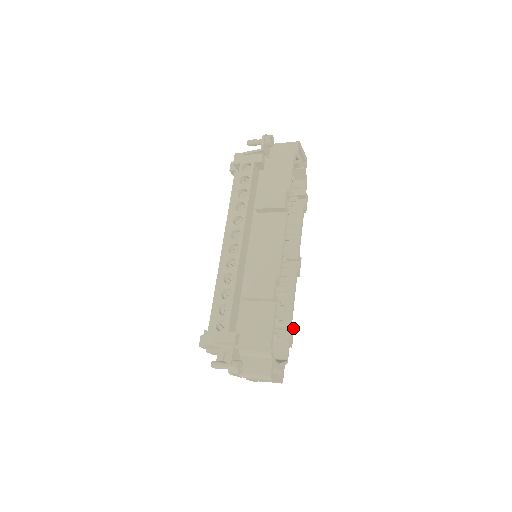
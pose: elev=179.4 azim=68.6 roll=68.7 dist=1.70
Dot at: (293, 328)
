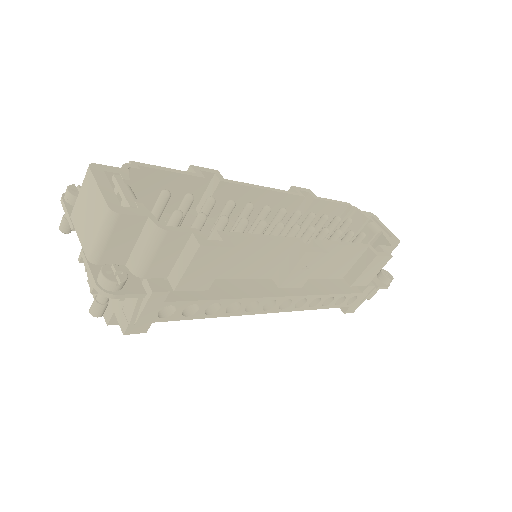
Dot at: (229, 244)
